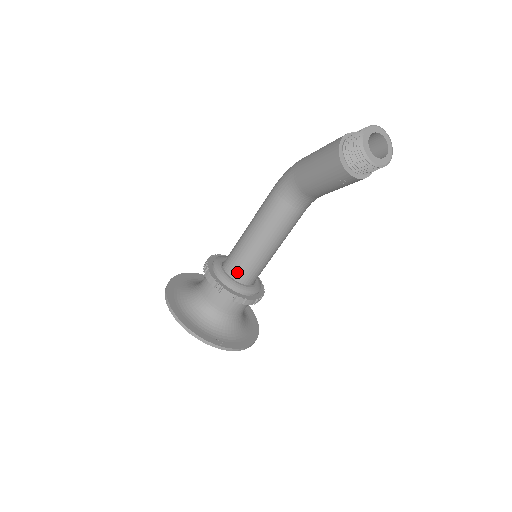
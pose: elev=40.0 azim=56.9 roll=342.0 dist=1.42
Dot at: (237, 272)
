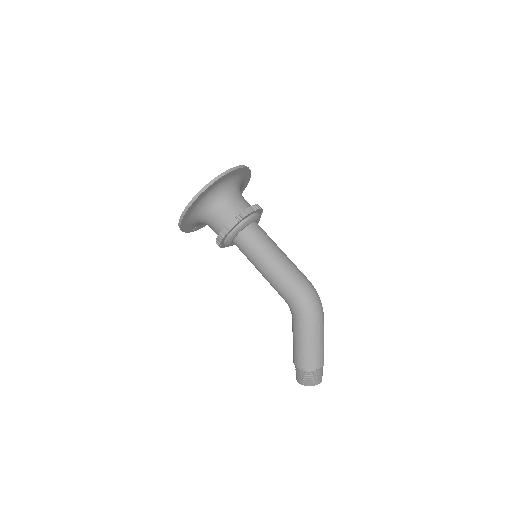
Dot at: occluded
